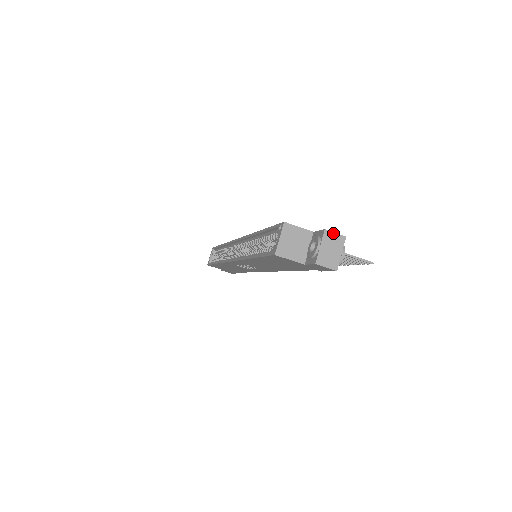
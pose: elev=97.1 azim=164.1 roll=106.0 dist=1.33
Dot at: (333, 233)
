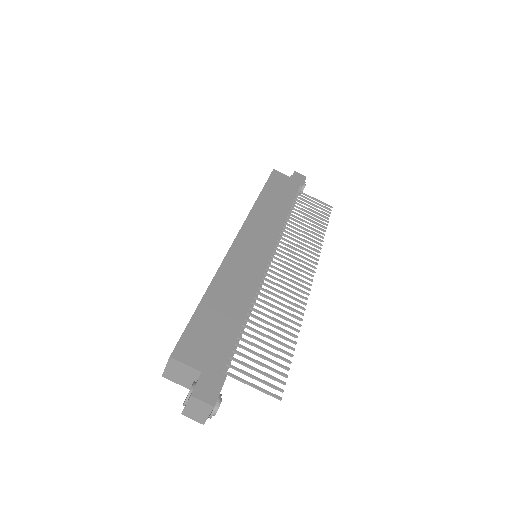
Dot at: (200, 401)
